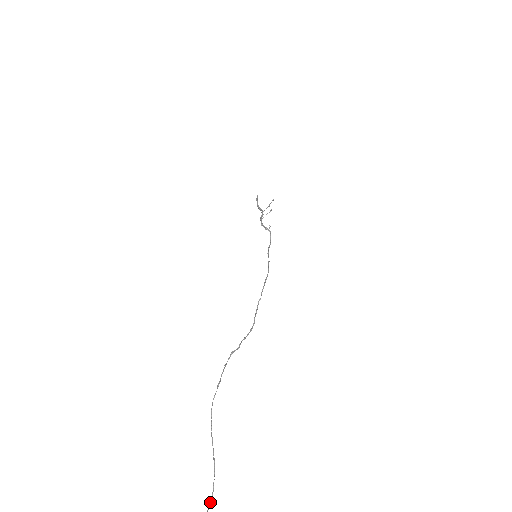
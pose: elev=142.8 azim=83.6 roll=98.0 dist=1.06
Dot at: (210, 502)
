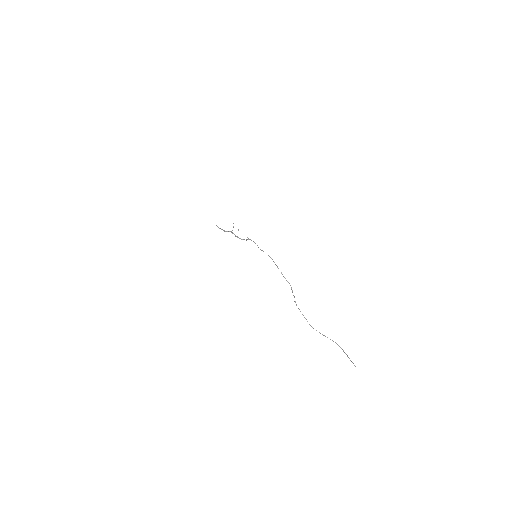
Dot at: occluded
